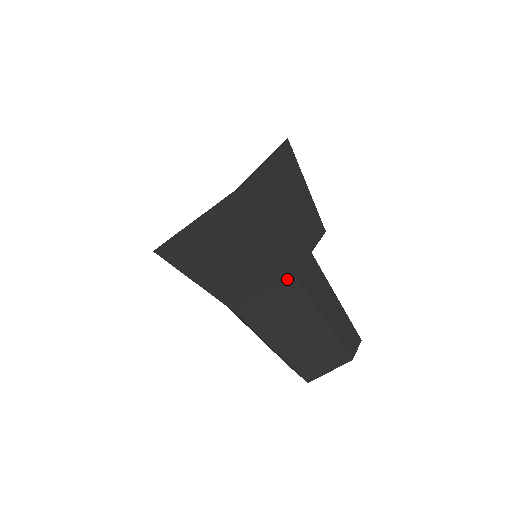
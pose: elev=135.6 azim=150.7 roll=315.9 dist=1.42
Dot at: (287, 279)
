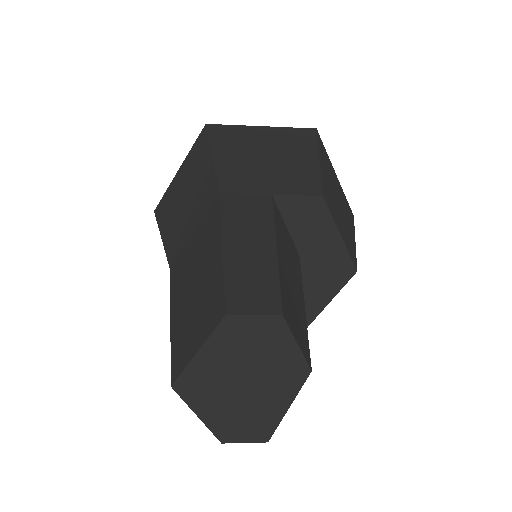
Dot at: (213, 201)
